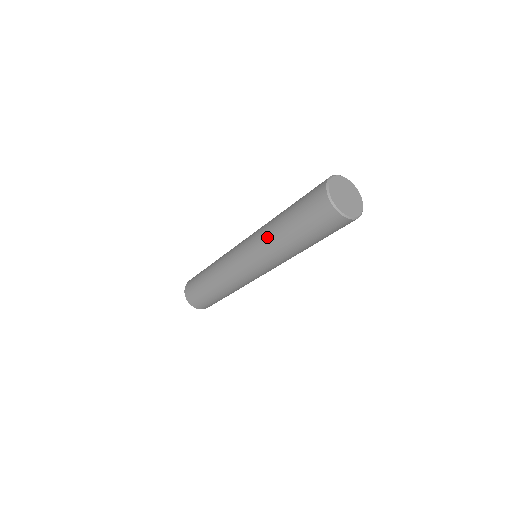
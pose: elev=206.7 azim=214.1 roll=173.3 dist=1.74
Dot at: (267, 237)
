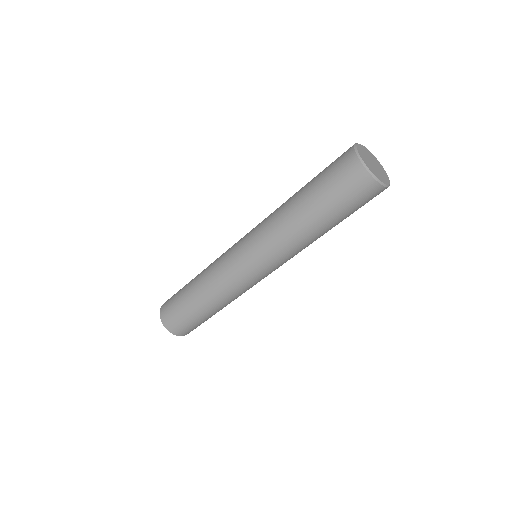
Dot at: (291, 240)
